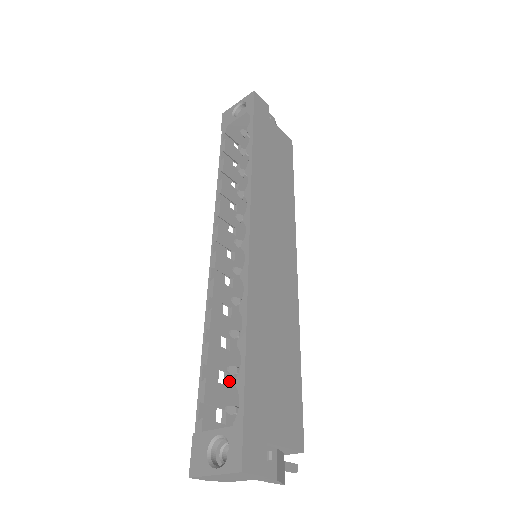
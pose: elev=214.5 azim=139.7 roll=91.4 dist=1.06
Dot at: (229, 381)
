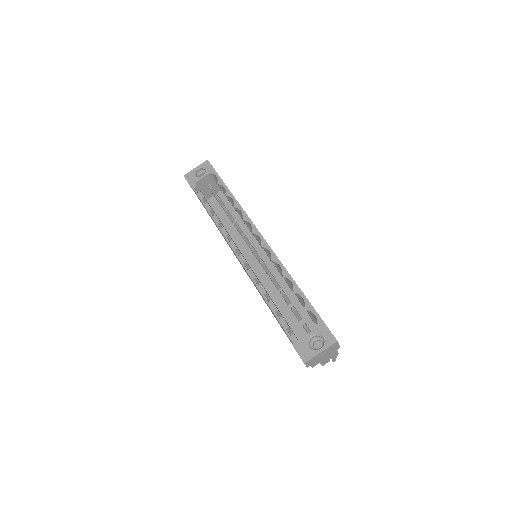
Dot at: occluded
